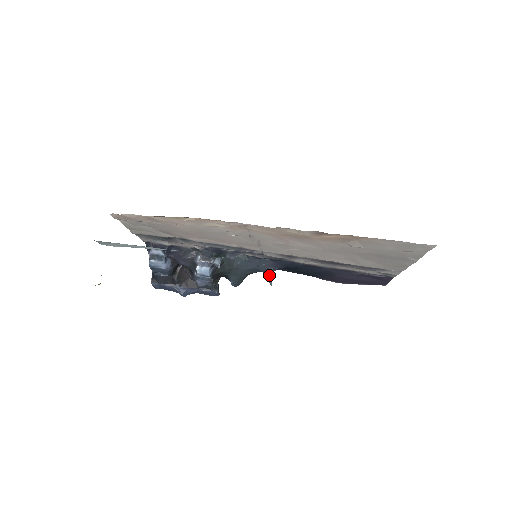
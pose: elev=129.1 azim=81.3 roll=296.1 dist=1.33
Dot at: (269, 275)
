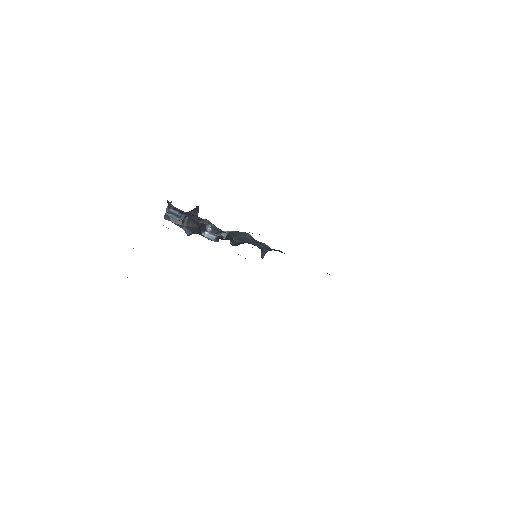
Dot at: (263, 253)
